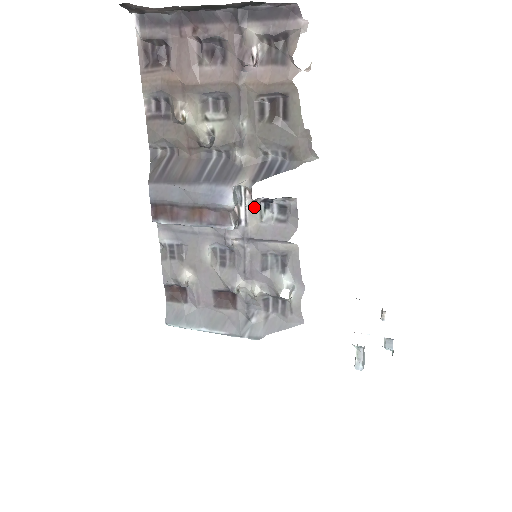
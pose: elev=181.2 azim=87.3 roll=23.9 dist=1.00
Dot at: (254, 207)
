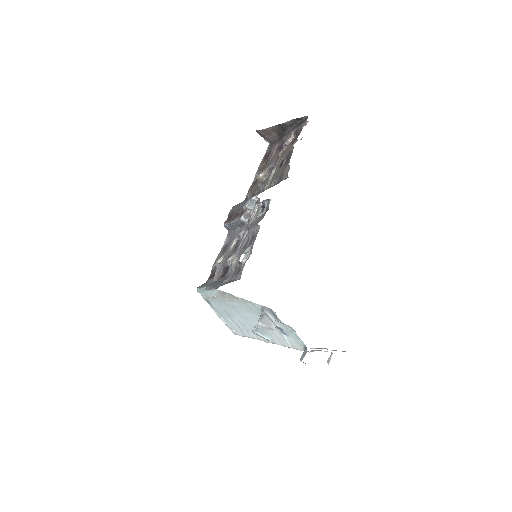
Dot at: (258, 211)
